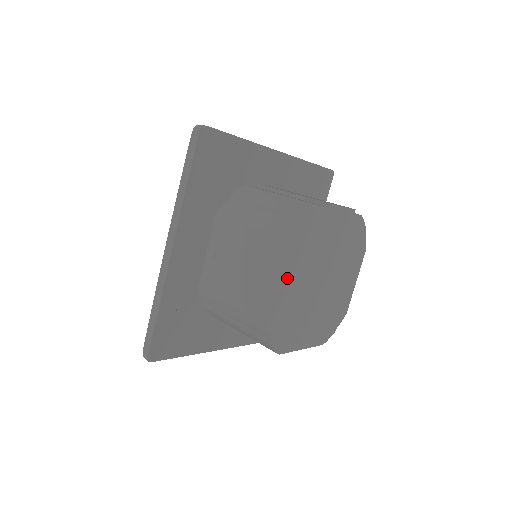
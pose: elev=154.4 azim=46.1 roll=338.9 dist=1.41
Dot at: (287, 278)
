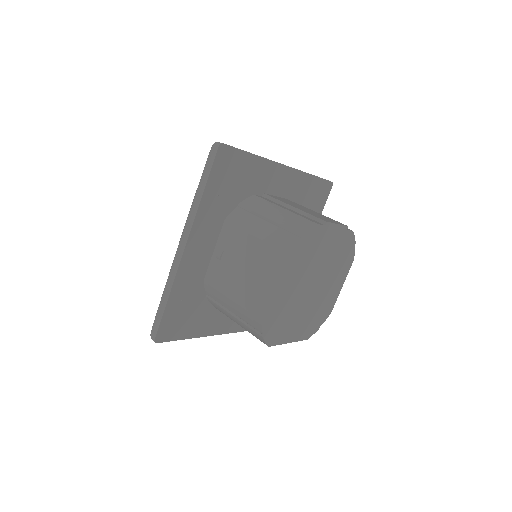
Dot at: (283, 284)
